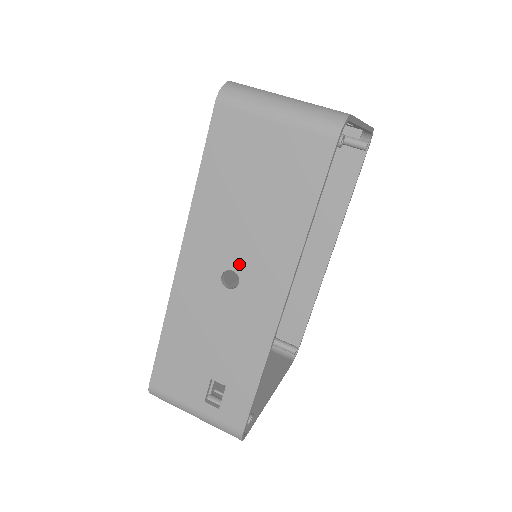
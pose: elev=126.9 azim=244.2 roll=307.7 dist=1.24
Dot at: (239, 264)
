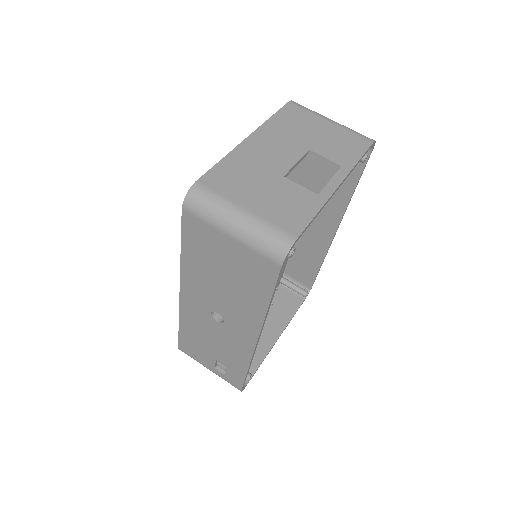
Dot at: (222, 312)
